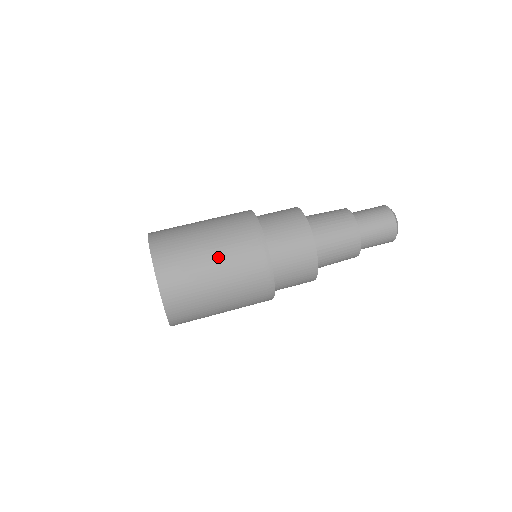
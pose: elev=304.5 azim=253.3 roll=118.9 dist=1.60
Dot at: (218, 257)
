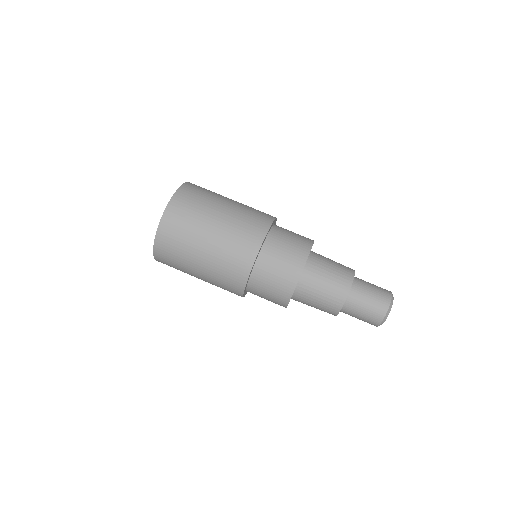
Dot at: (218, 229)
